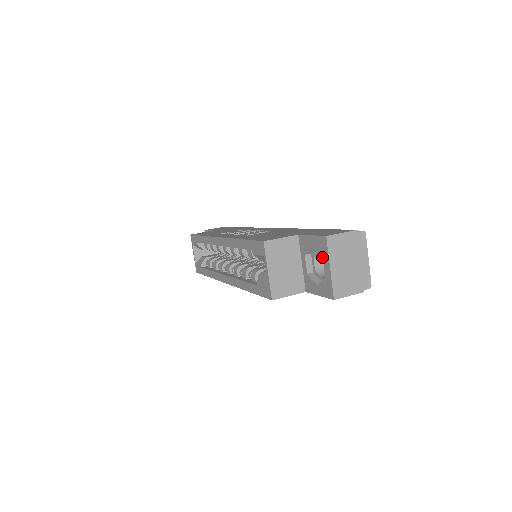
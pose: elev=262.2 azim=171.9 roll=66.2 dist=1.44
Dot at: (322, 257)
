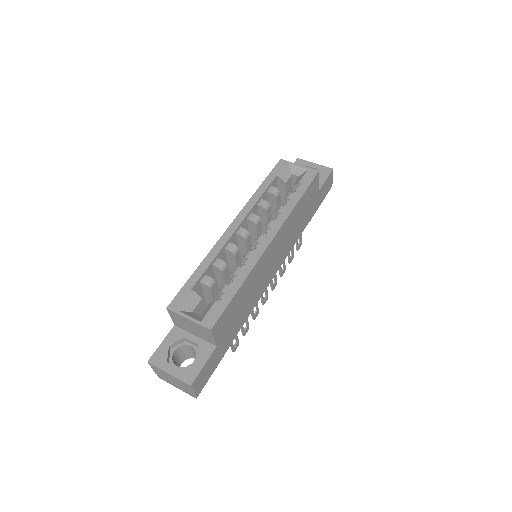
Dot at: occluded
